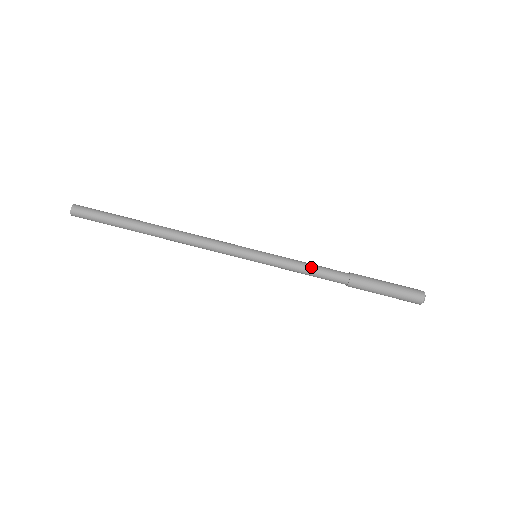
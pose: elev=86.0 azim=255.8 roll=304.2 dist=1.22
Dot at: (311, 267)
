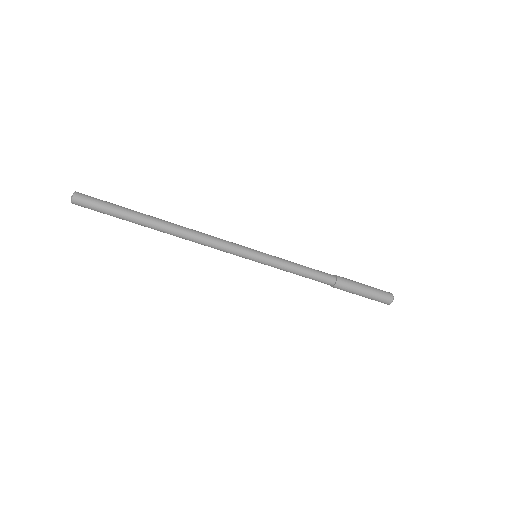
Dot at: (305, 270)
